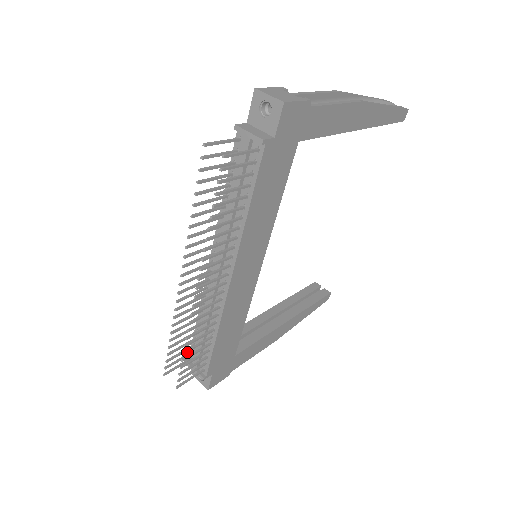
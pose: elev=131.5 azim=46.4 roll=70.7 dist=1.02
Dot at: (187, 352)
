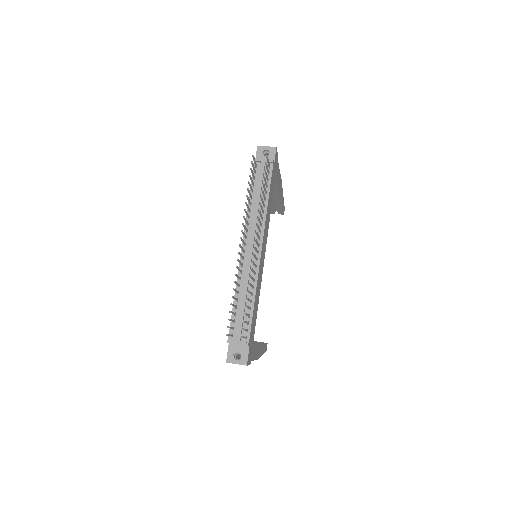
Dot at: (248, 299)
